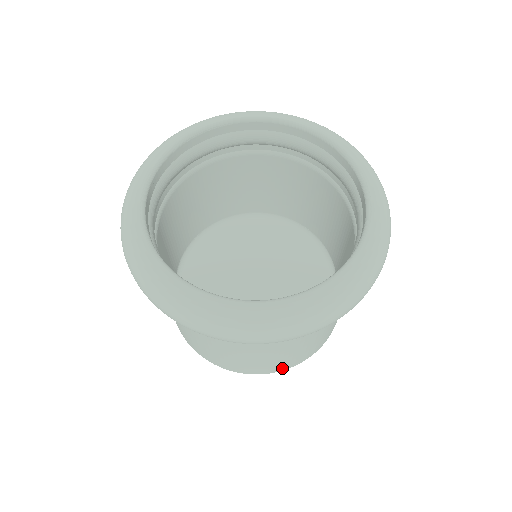
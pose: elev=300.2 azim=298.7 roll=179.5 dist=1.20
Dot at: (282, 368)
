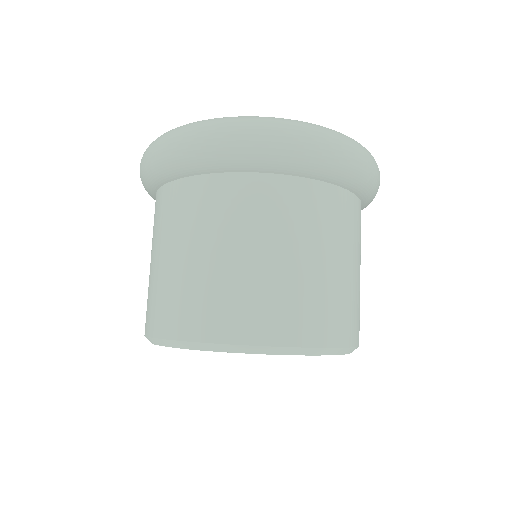
Dot at: (308, 335)
